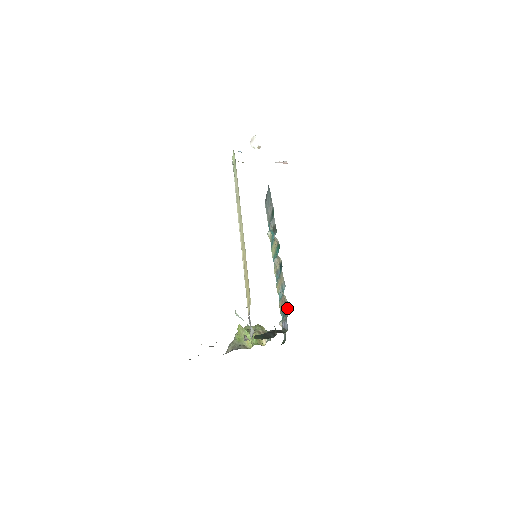
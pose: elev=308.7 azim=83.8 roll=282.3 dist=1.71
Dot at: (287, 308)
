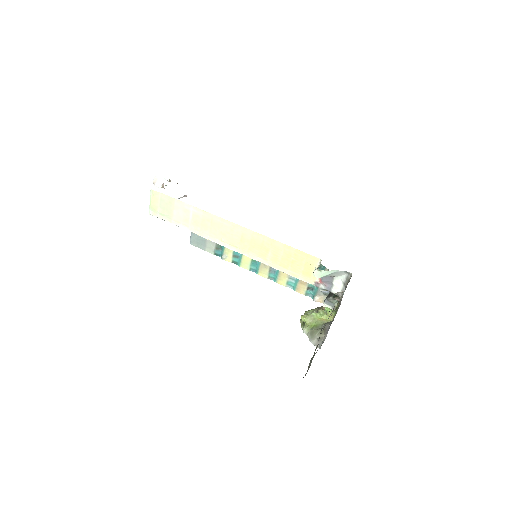
Dot at: occluded
